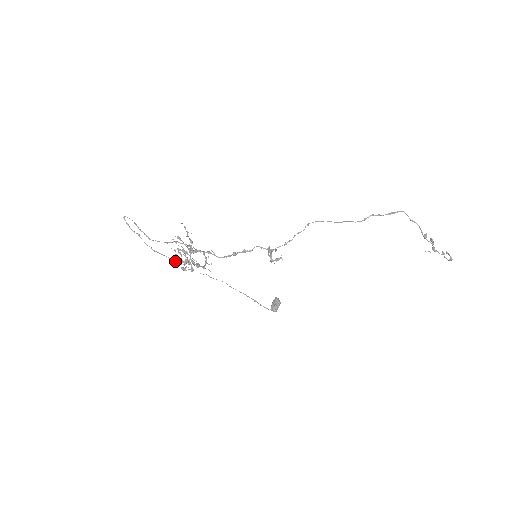
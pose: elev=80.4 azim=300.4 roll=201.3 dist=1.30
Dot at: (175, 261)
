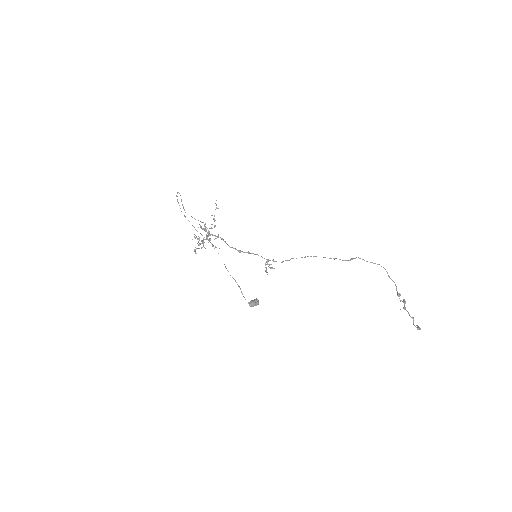
Dot at: occluded
